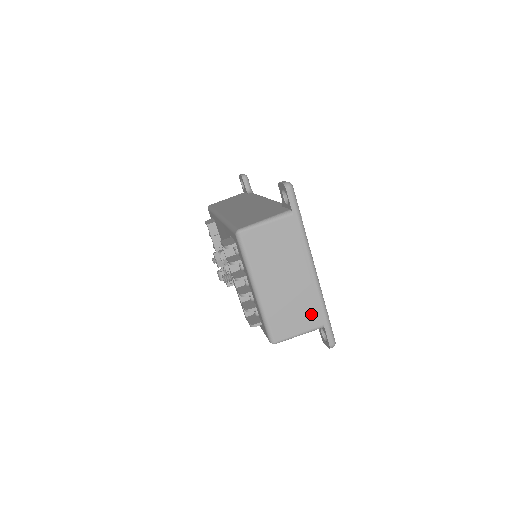
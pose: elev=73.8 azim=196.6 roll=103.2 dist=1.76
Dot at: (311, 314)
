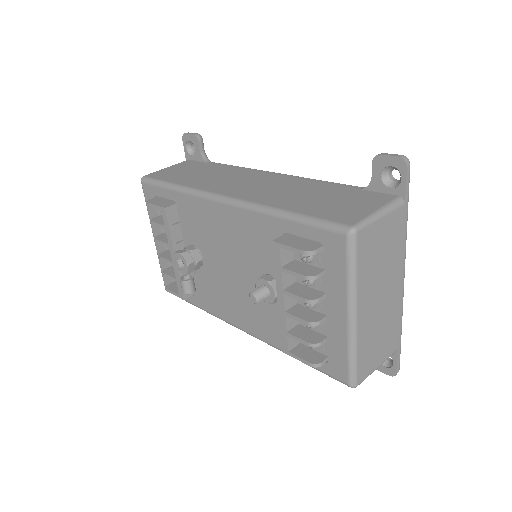
Dot at: (392, 338)
